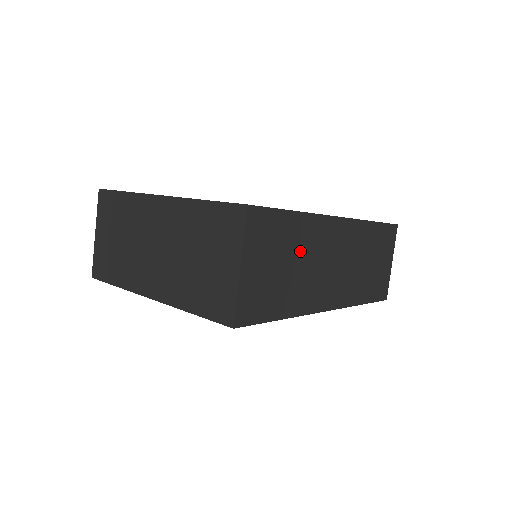
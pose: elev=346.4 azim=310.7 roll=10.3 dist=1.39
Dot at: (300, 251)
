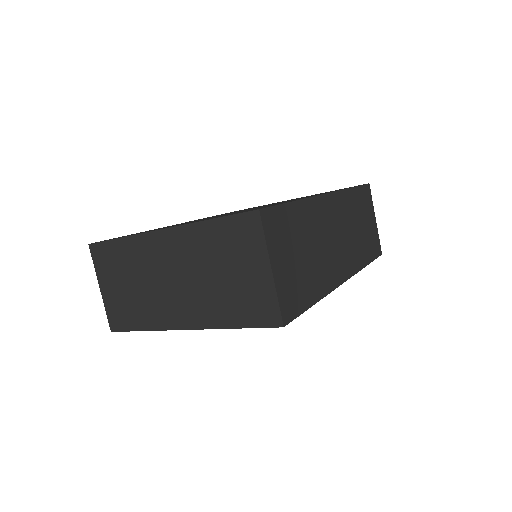
Dot at: (309, 236)
